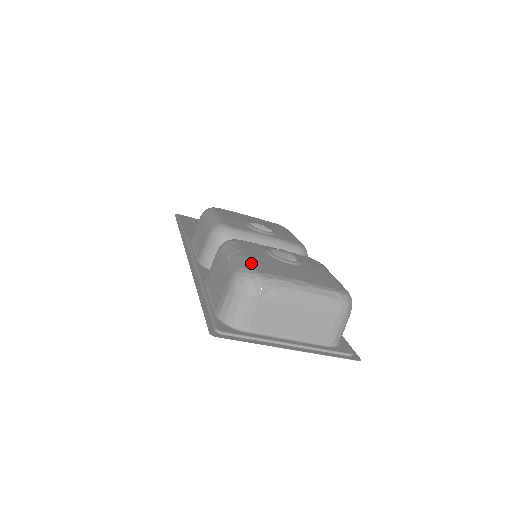
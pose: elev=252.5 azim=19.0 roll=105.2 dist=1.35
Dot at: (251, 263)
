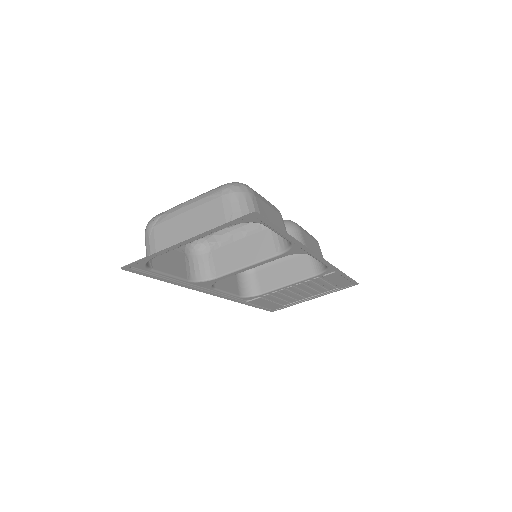
Dot at: occluded
